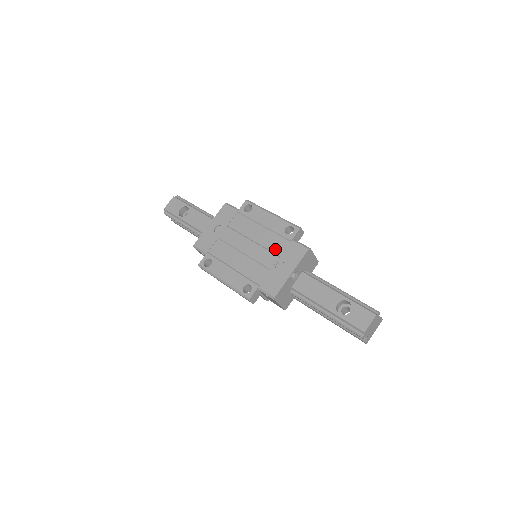
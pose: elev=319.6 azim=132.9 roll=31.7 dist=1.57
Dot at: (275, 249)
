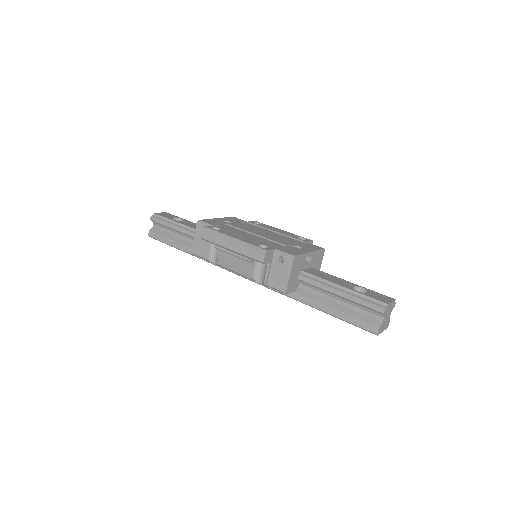
Dot at: (290, 241)
